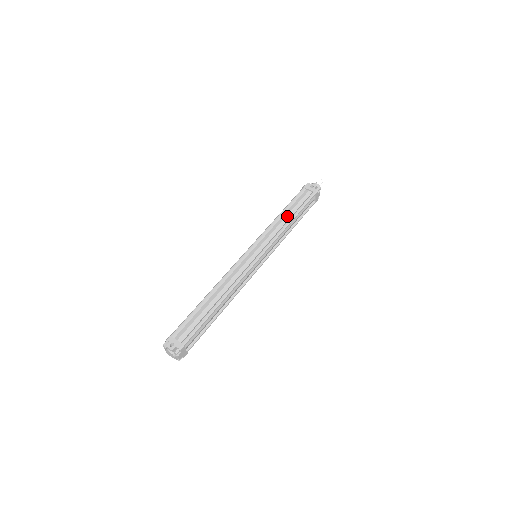
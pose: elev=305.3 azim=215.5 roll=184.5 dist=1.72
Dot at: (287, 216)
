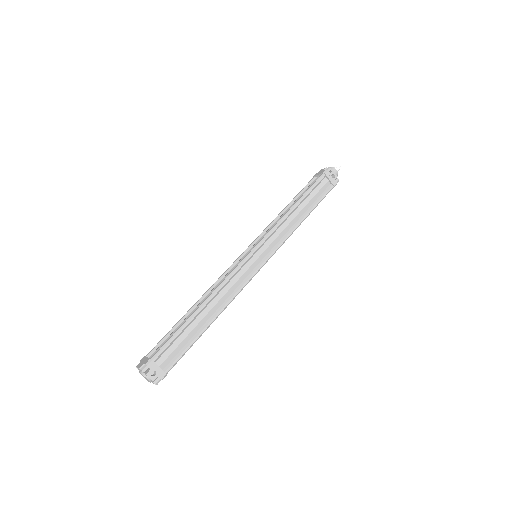
Dot at: (301, 212)
